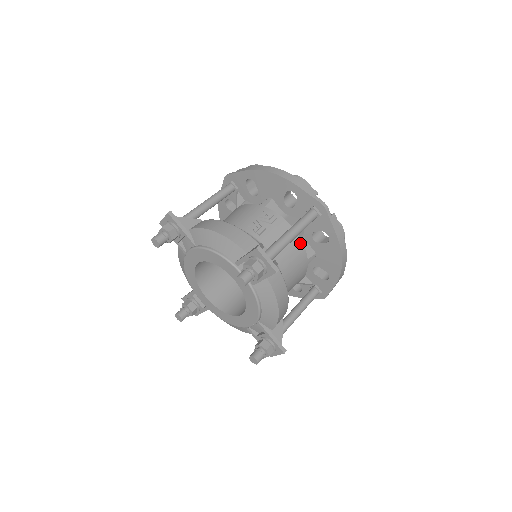
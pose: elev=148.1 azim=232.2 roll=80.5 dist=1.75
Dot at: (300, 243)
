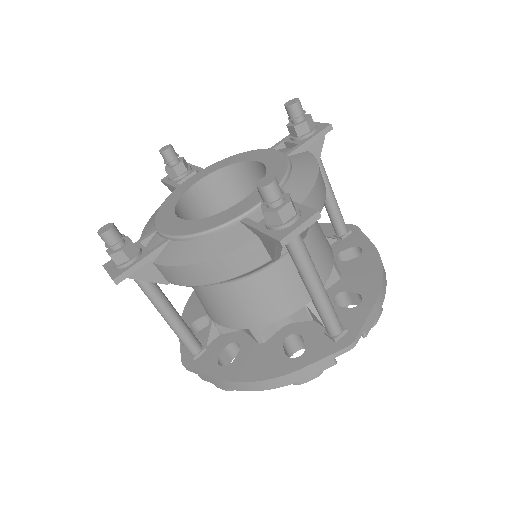
Dot at: occluded
